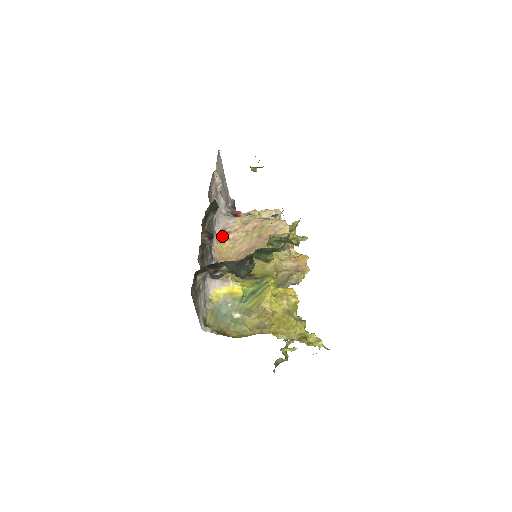
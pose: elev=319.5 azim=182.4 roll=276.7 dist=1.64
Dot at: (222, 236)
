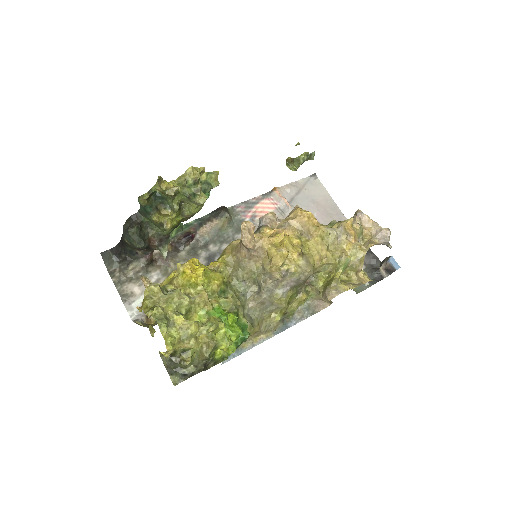
Dot at: occluded
